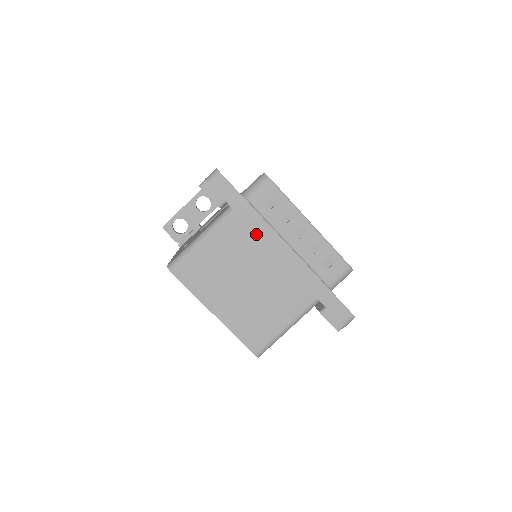
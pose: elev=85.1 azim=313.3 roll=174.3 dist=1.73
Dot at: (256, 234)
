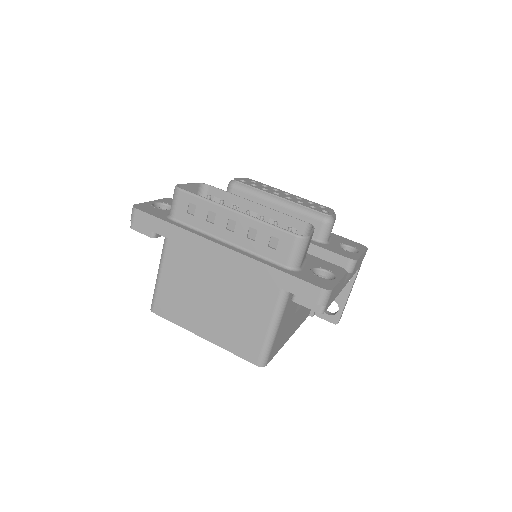
Dot at: occluded
